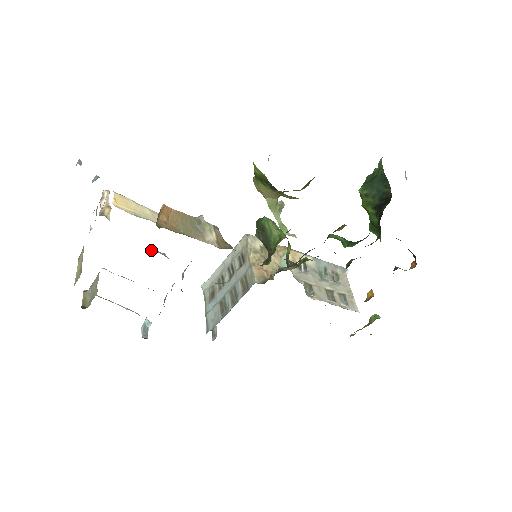
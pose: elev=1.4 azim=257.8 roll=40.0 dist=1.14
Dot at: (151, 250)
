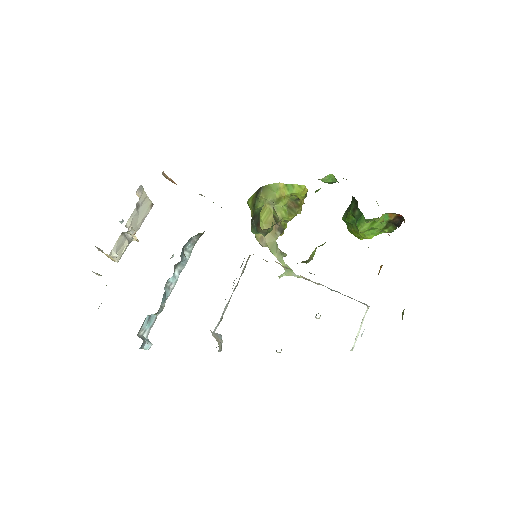
Dot at: occluded
